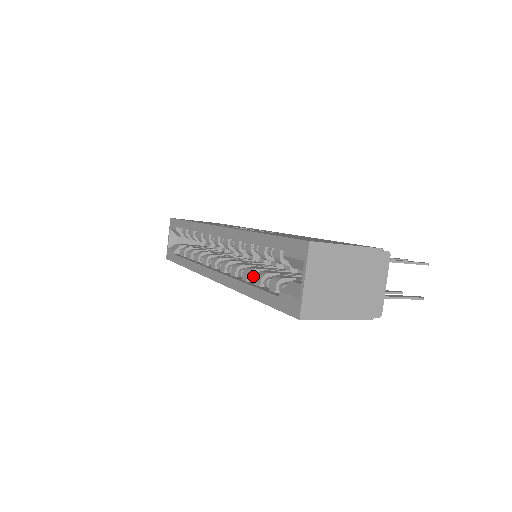
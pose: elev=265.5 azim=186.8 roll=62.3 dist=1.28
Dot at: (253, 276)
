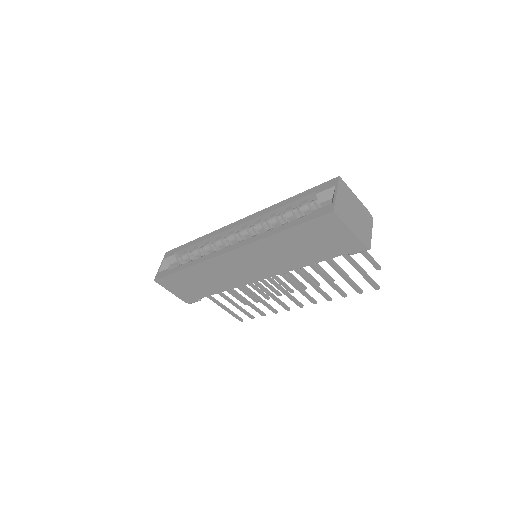
Dot at: occluded
